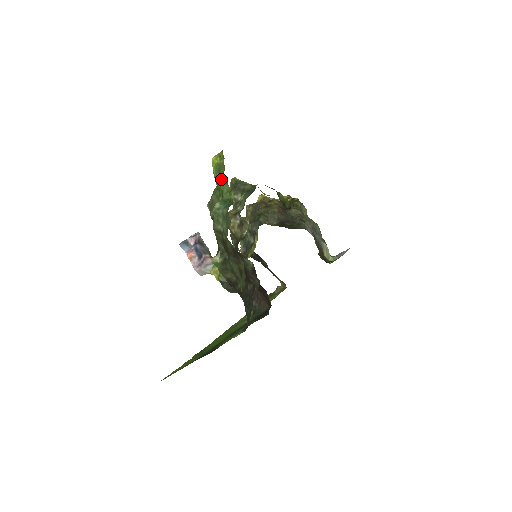
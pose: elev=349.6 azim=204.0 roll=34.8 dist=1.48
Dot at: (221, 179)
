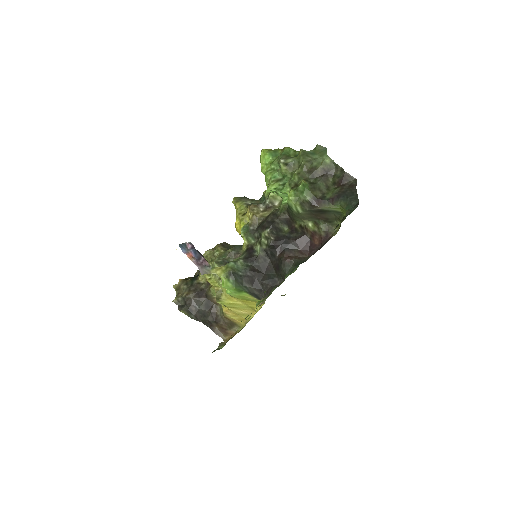
Dot at: (289, 147)
